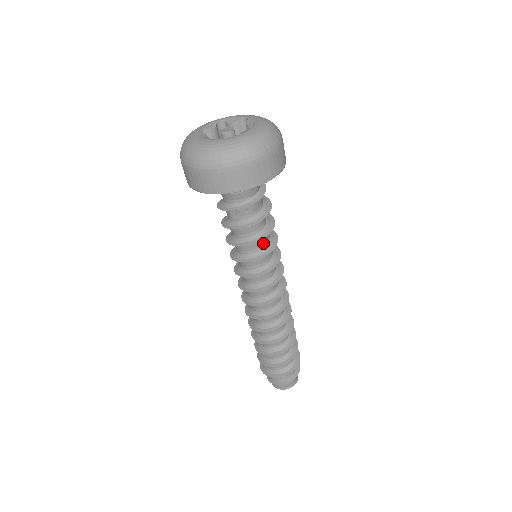
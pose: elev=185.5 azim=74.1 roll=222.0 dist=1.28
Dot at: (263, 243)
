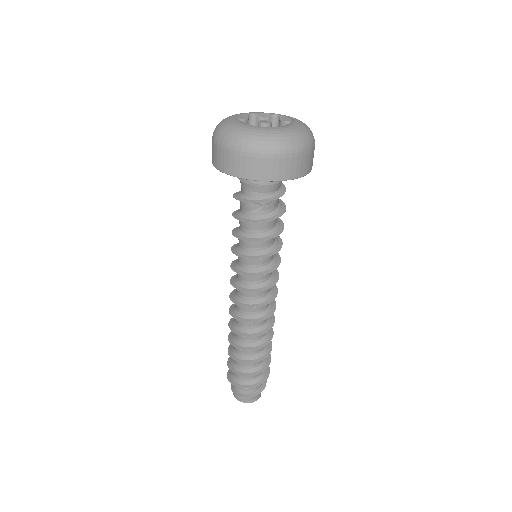
Dot at: (272, 241)
